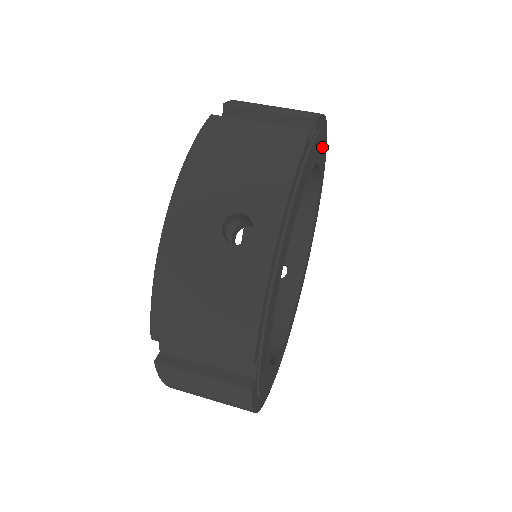
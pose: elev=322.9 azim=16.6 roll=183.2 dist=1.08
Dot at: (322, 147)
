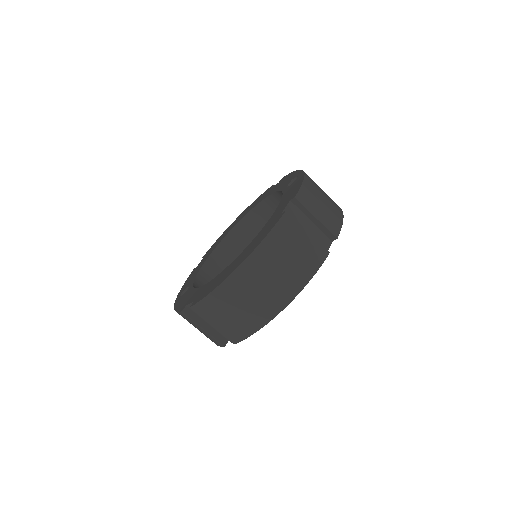
Dot at: occluded
